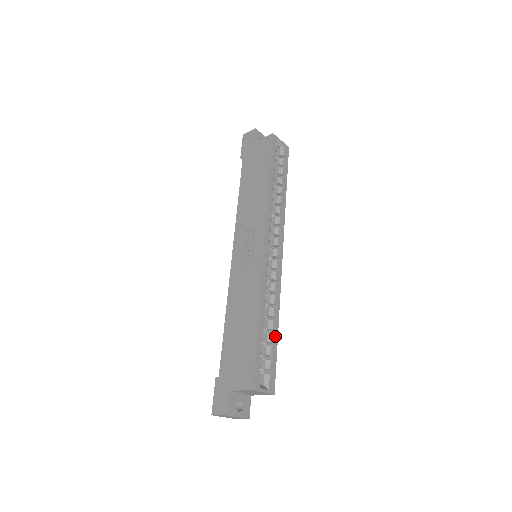
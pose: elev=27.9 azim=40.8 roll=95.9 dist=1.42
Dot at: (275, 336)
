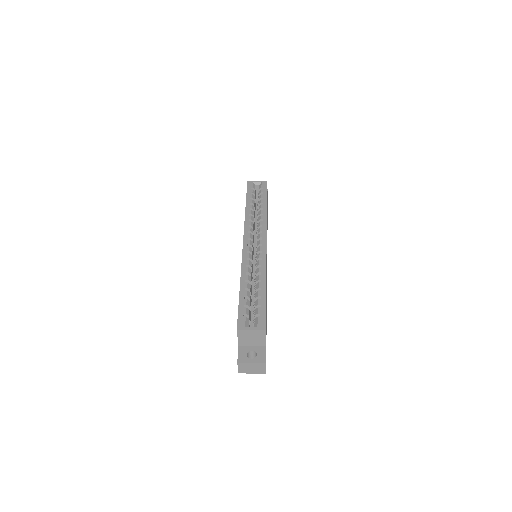
Dot at: (262, 292)
